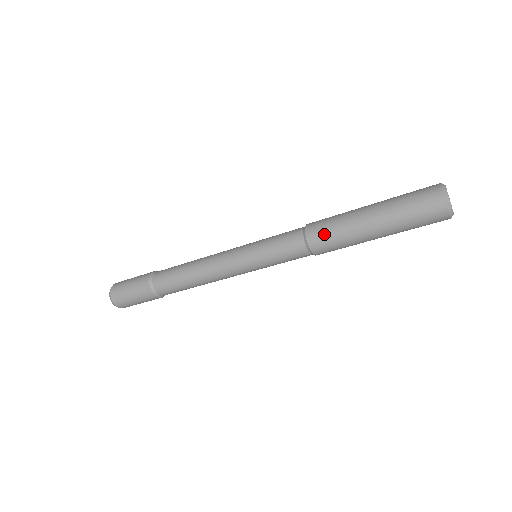
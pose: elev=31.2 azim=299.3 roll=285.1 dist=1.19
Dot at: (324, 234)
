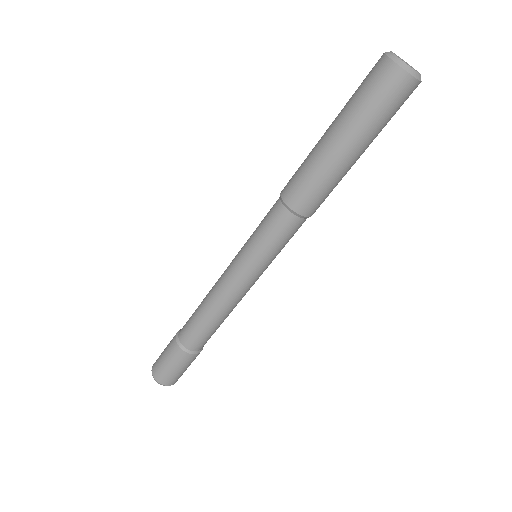
Dot at: (297, 185)
